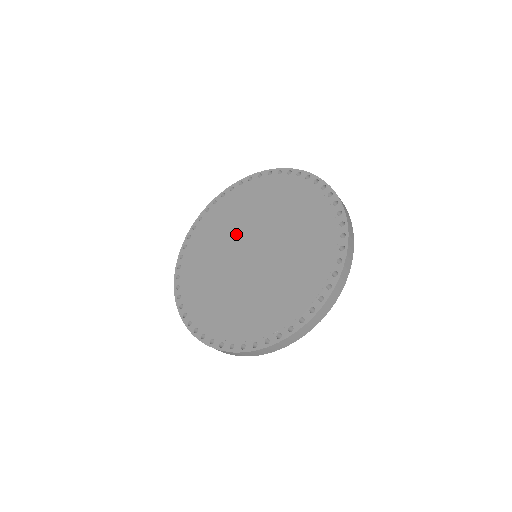
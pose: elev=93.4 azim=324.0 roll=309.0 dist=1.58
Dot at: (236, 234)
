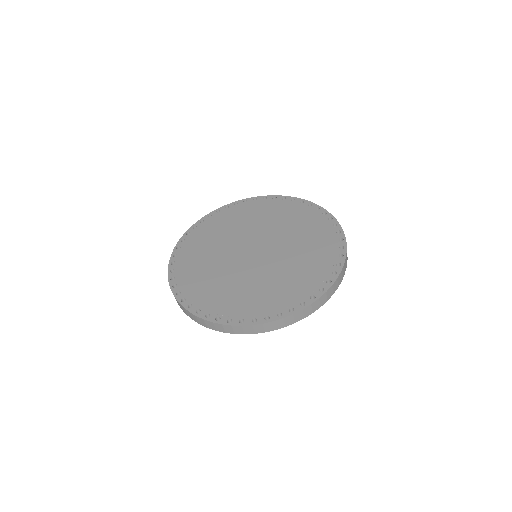
Dot at: (257, 230)
